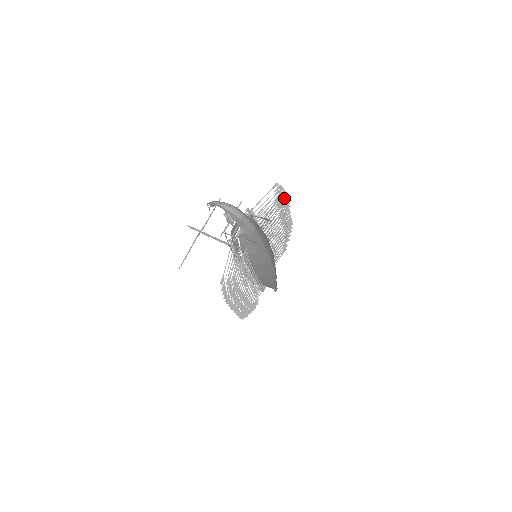
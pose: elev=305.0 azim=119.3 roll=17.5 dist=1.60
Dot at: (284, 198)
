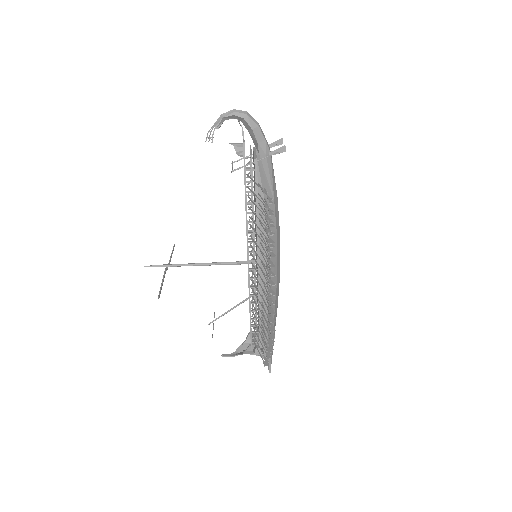
Dot at: occluded
